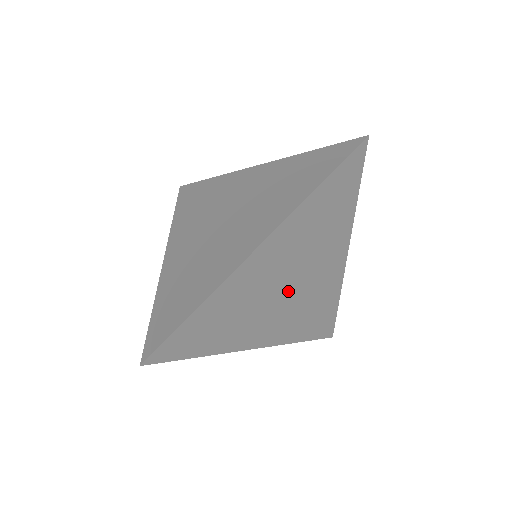
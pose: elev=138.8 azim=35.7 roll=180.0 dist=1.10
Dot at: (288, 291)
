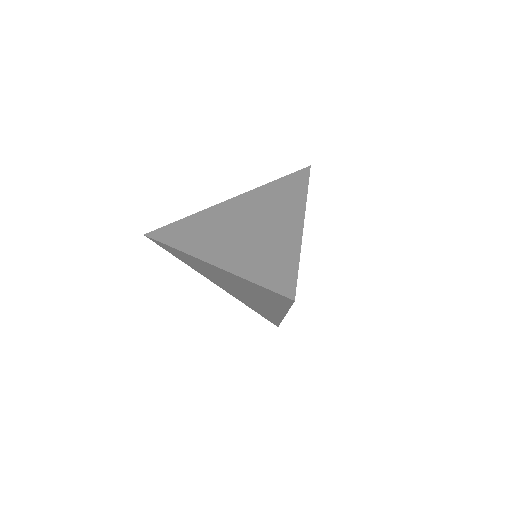
Dot at: occluded
